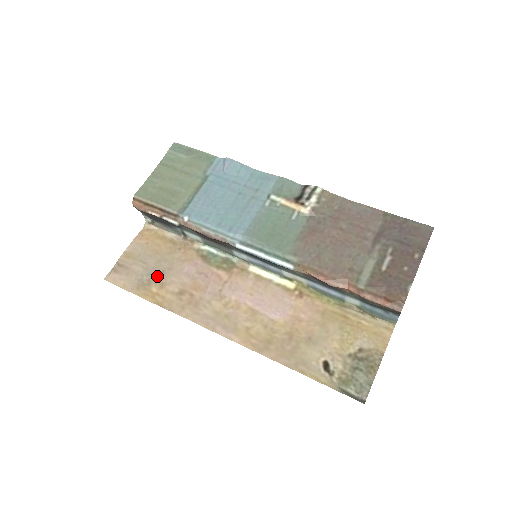
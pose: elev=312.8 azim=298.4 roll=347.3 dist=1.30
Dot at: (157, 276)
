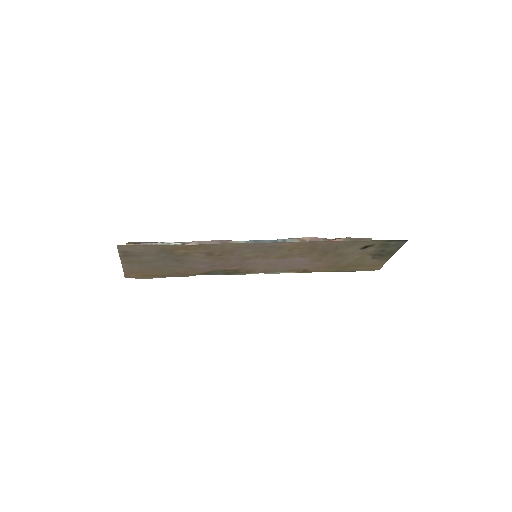
Dot at: (174, 257)
